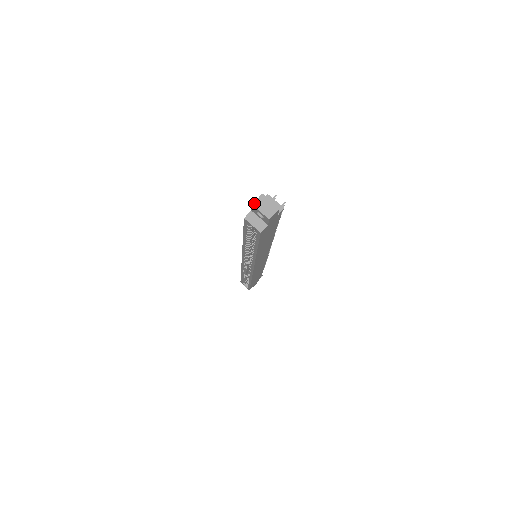
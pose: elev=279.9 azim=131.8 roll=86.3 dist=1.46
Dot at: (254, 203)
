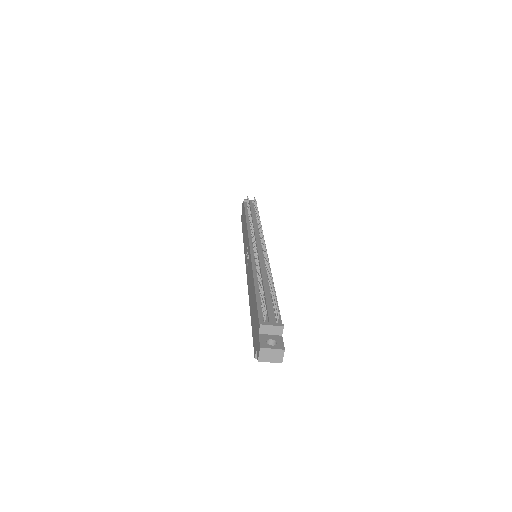
Dot at: (259, 359)
